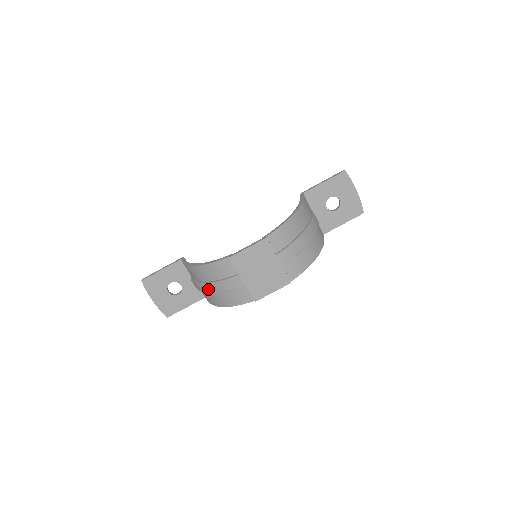
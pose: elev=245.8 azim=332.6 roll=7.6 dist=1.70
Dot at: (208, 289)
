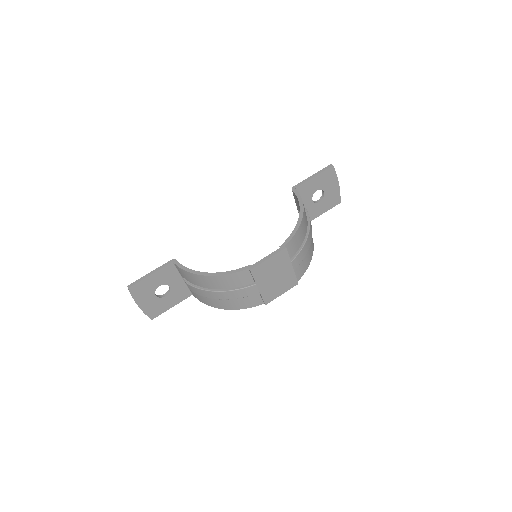
Dot at: (215, 296)
